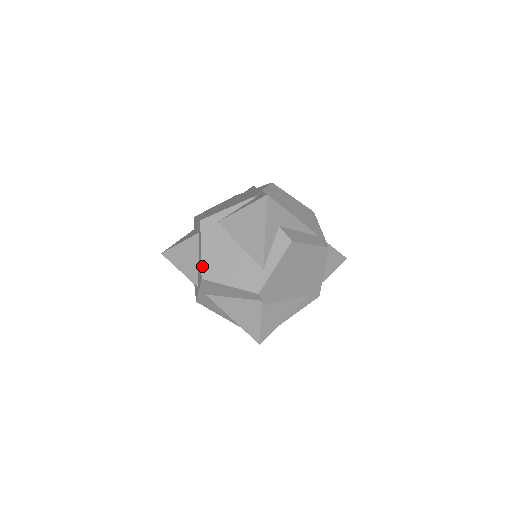
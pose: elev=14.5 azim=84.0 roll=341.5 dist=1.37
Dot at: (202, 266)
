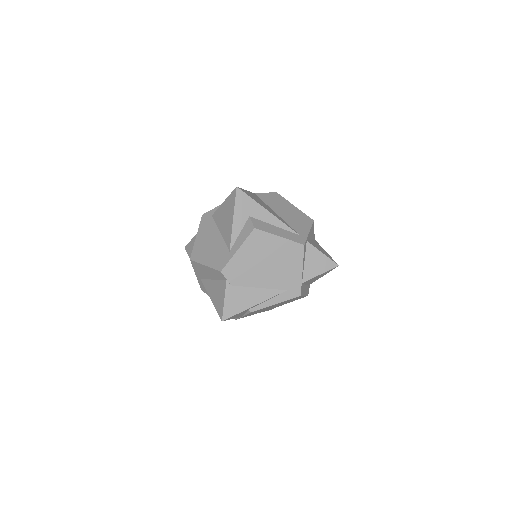
Dot at: (193, 250)
